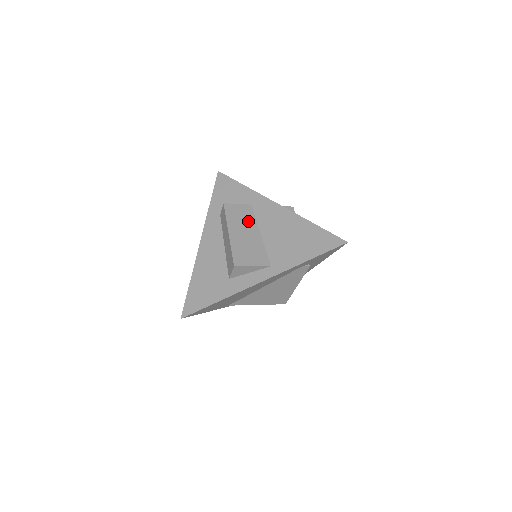
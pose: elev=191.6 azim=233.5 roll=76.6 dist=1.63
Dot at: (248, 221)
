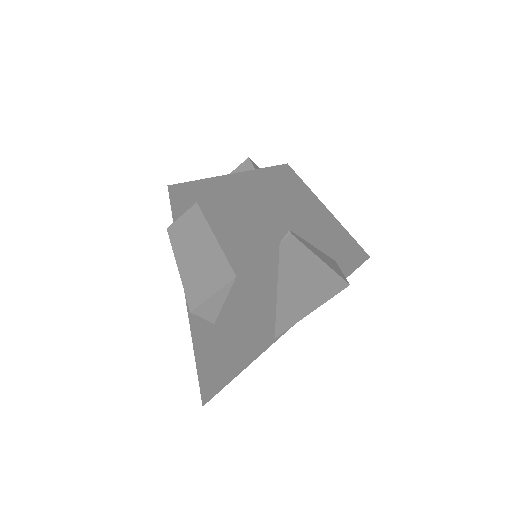
Dot at: (196, 230)
